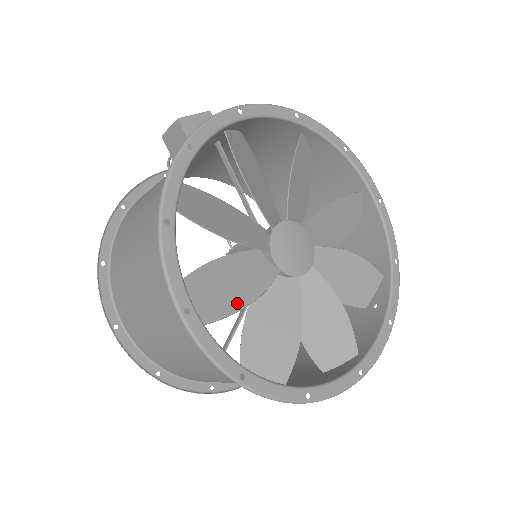
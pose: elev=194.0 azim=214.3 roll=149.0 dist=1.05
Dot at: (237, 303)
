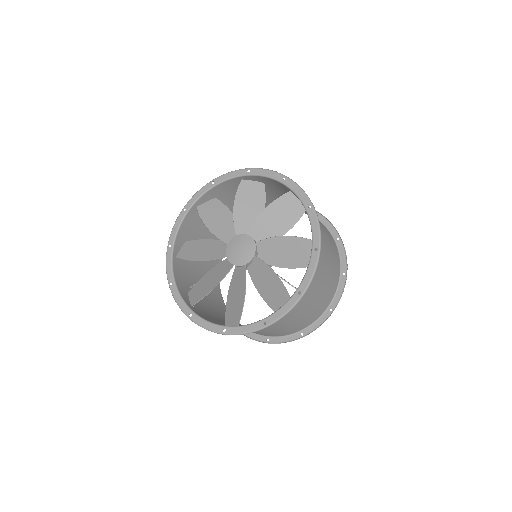
Dot at: (195, 258)
